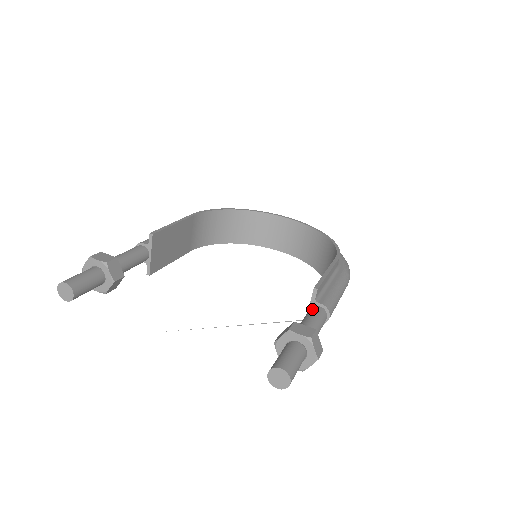
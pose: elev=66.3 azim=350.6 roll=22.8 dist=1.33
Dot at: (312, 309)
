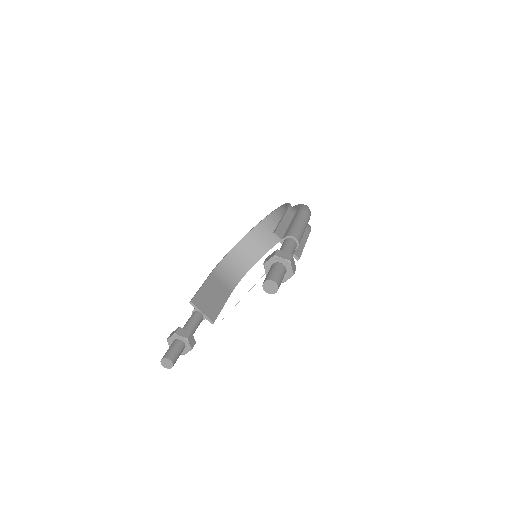
Dot at: occluded
